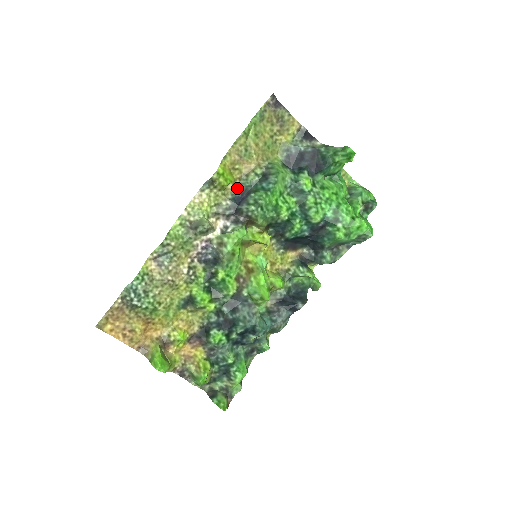
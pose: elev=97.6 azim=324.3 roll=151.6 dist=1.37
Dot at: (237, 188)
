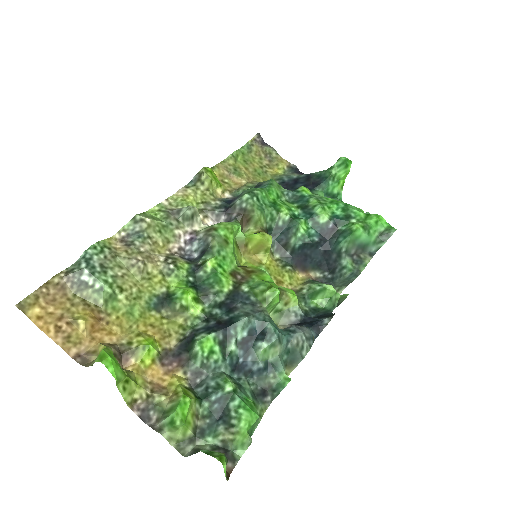
Dot at: (227, 197)
